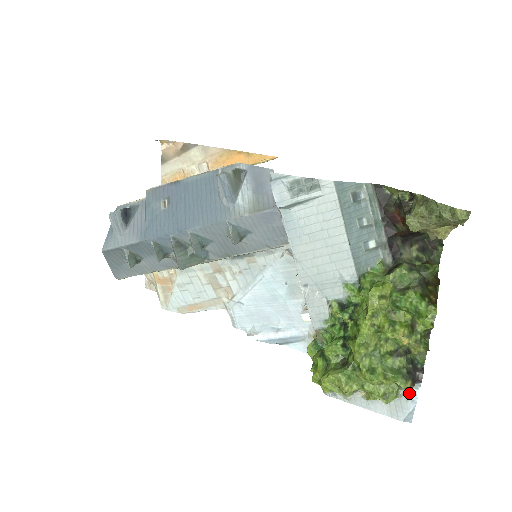
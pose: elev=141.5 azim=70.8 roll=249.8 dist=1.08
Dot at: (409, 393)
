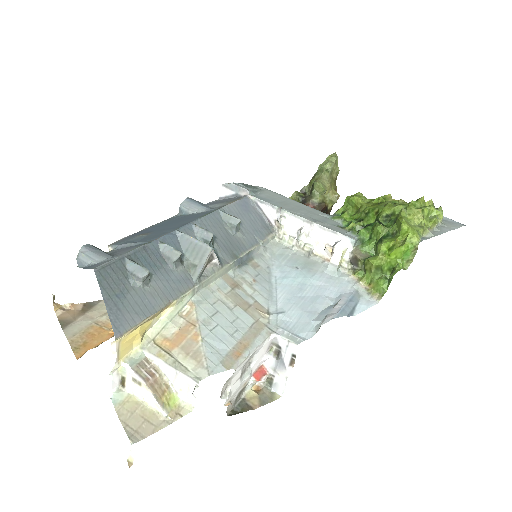
Dot at: occluded
